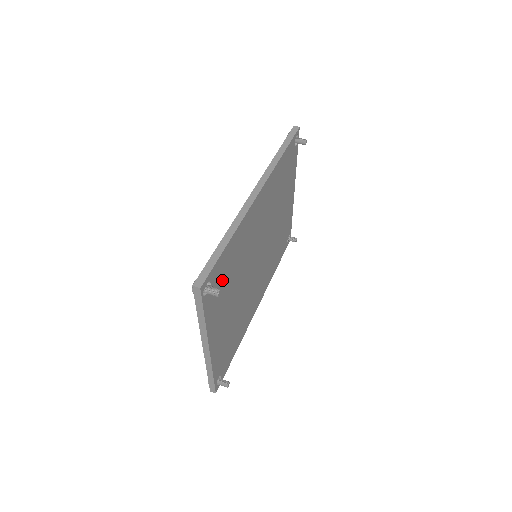
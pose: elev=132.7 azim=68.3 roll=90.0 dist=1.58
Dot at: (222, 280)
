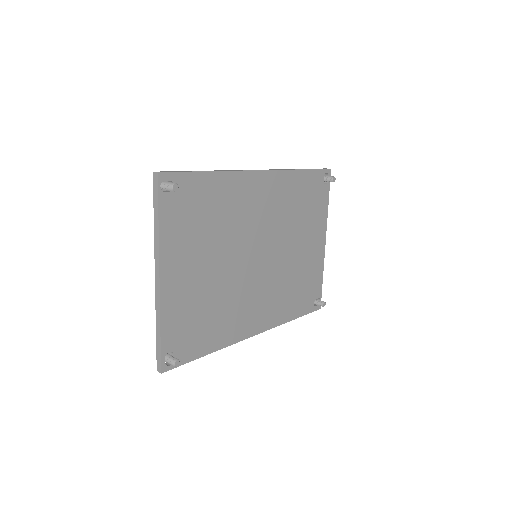
Dot at: (193, 208)
